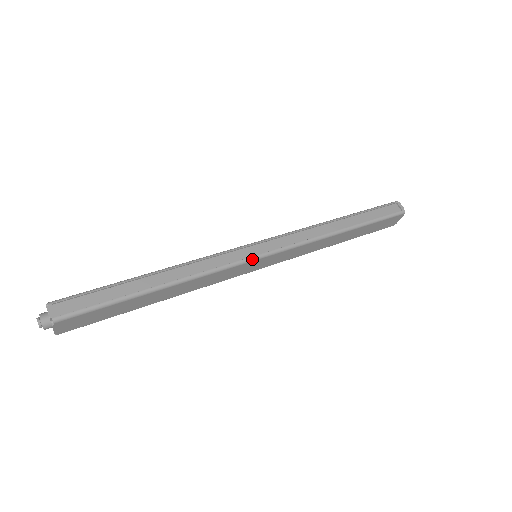
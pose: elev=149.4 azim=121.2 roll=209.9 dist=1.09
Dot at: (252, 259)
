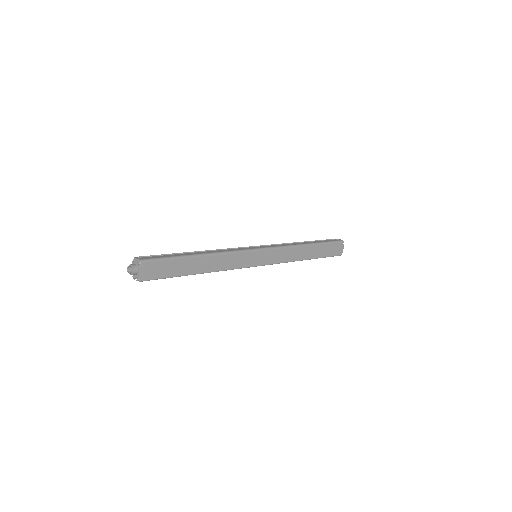
Dot at: (254, 250)
